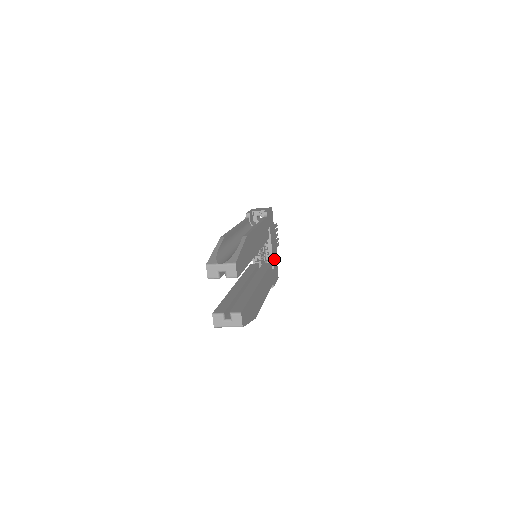
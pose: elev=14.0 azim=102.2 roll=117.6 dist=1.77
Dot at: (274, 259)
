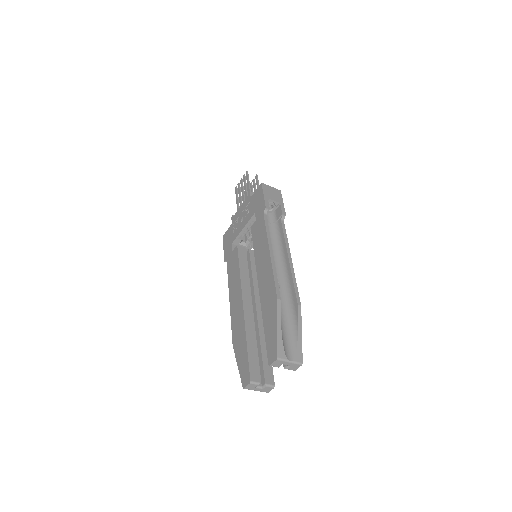
Dot at: occluded
